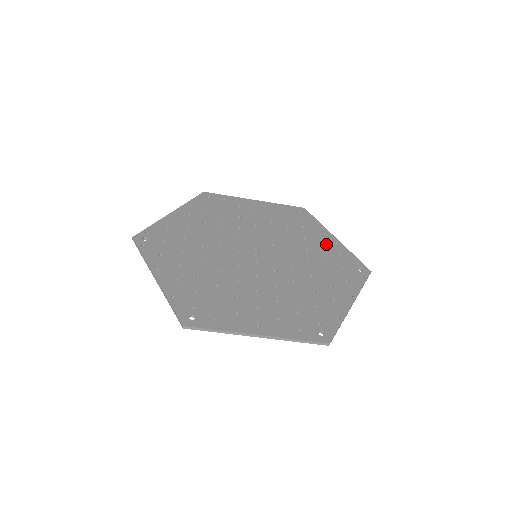
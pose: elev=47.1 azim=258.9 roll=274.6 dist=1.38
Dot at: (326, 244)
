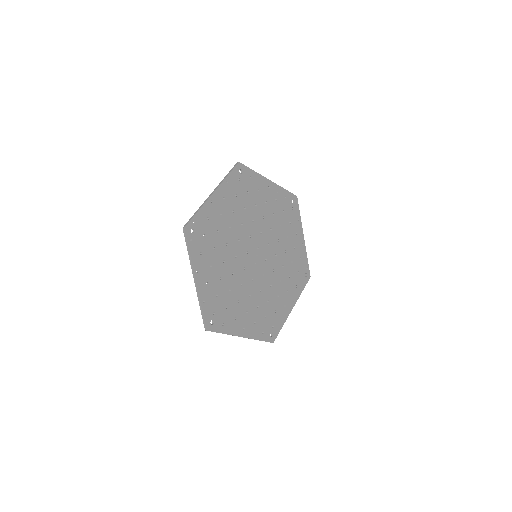
Dot at: (297, 245)
